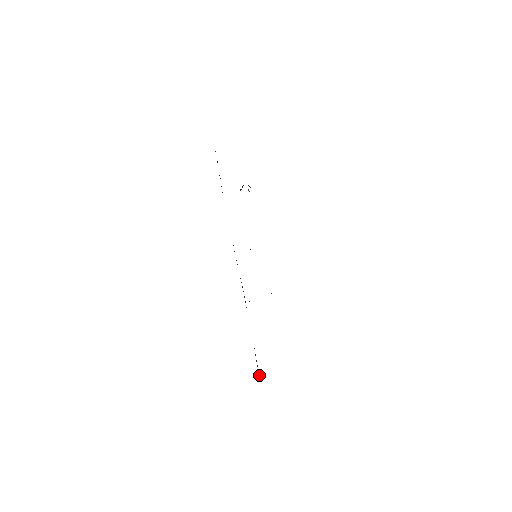
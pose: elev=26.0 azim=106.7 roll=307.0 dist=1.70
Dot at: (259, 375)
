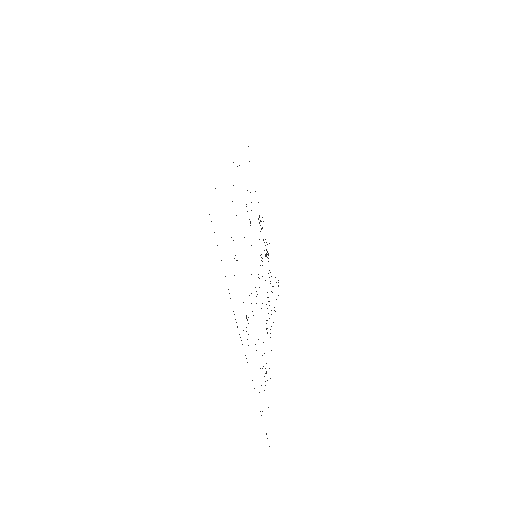
Dot at: occluded
